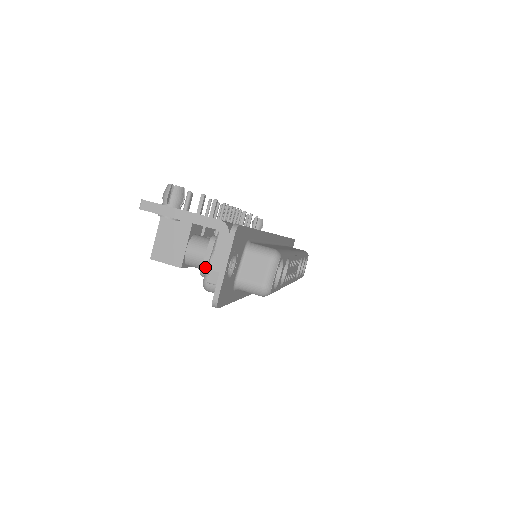
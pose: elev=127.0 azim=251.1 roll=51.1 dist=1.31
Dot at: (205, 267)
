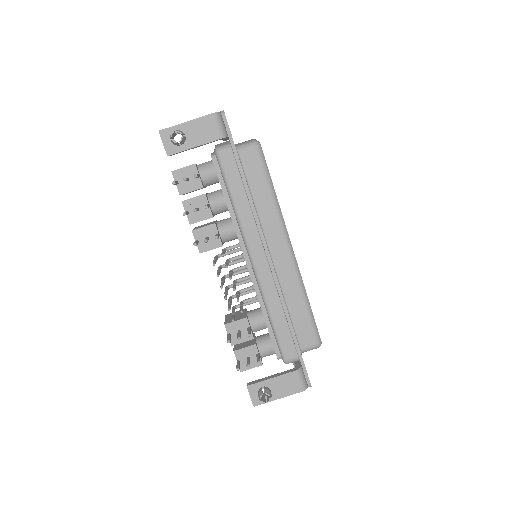
Dot at: occluded
